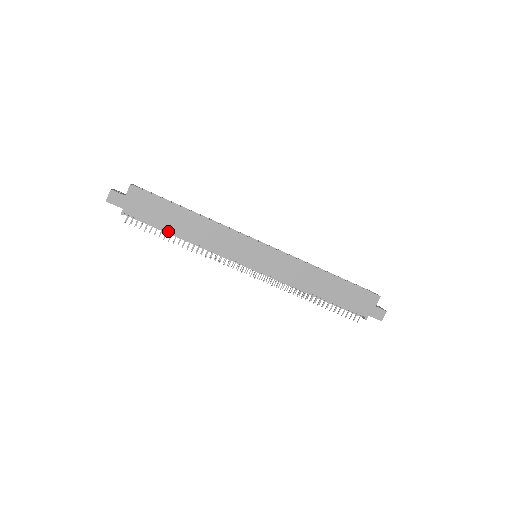
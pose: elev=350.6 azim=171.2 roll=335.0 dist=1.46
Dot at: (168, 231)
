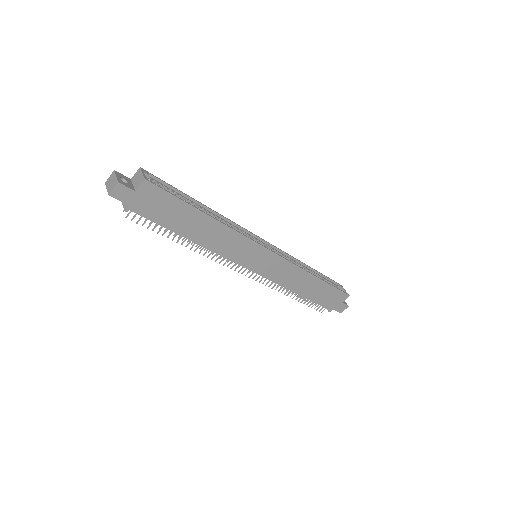
Dot at: (176, 232)
